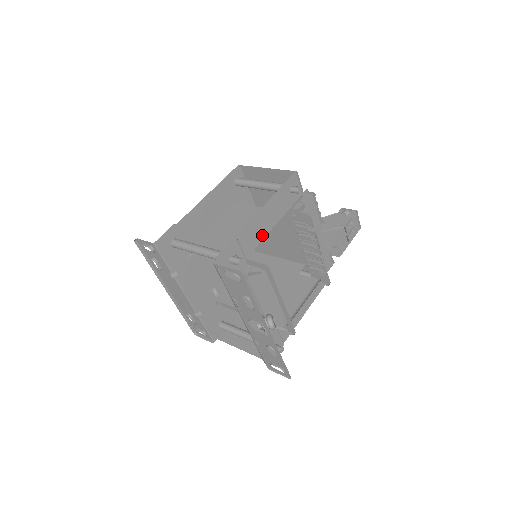
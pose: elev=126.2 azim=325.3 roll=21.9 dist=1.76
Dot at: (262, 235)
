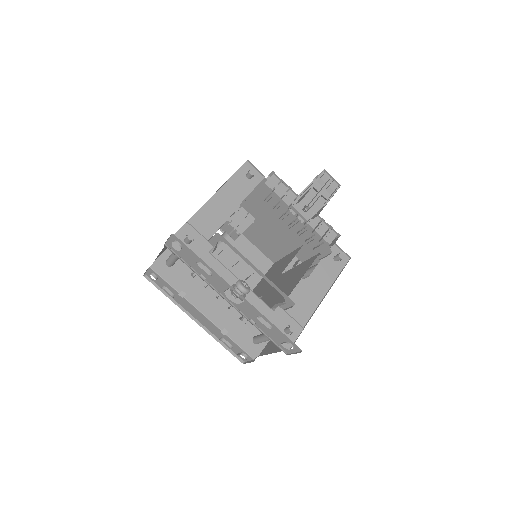
Dot at: (224, 219)
